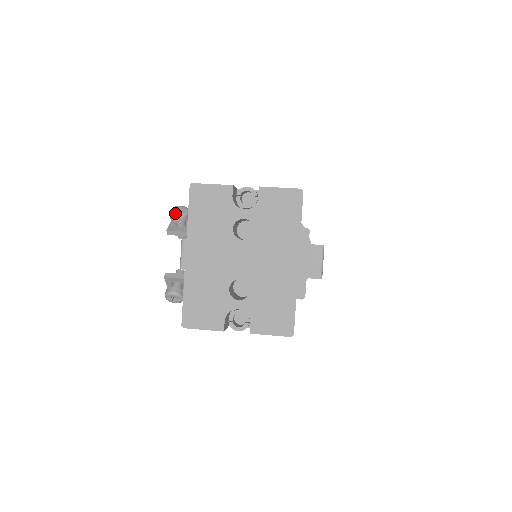
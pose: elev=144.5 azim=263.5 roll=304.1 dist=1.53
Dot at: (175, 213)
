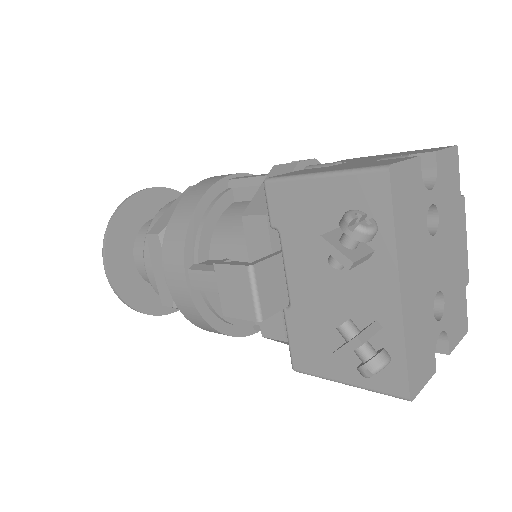
Dot at: (370, 226)
